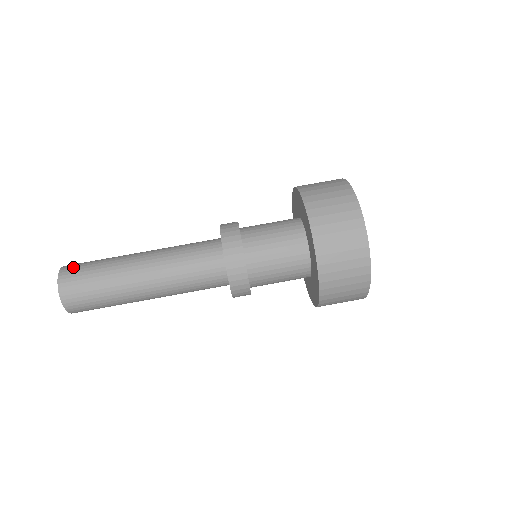
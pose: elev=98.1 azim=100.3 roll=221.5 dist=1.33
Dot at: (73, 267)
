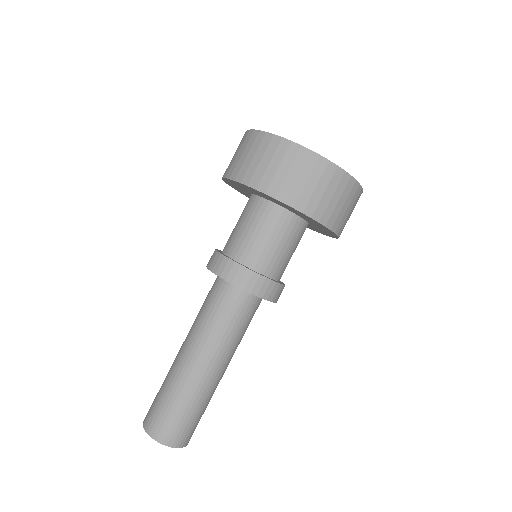
Dot at: (154, 422)
